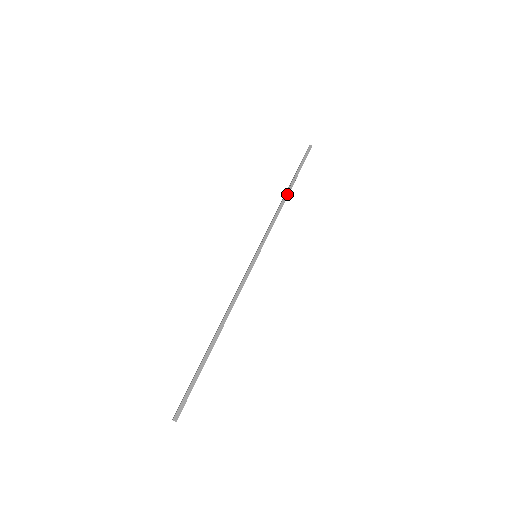
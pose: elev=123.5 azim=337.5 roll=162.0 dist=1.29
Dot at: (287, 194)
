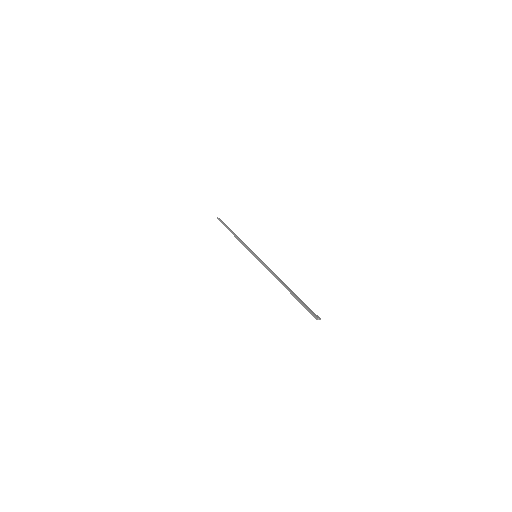
Dot at: (235, 234)
